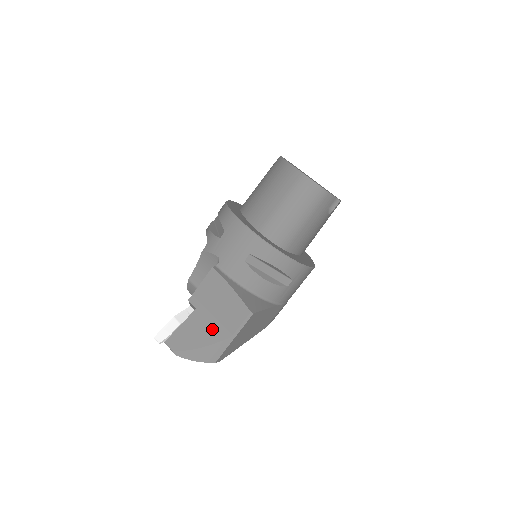
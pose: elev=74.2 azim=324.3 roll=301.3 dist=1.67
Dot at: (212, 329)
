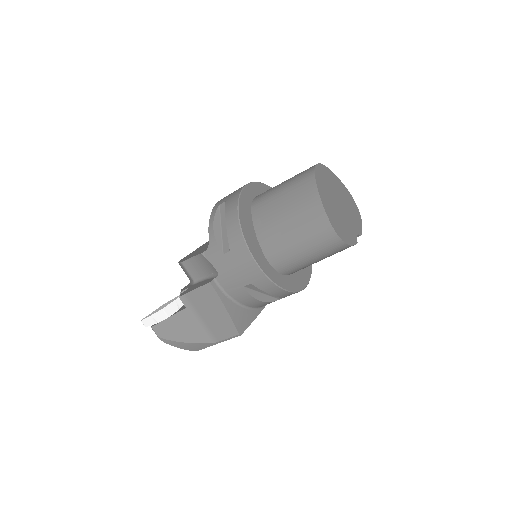
Dot at: (199, 331)
